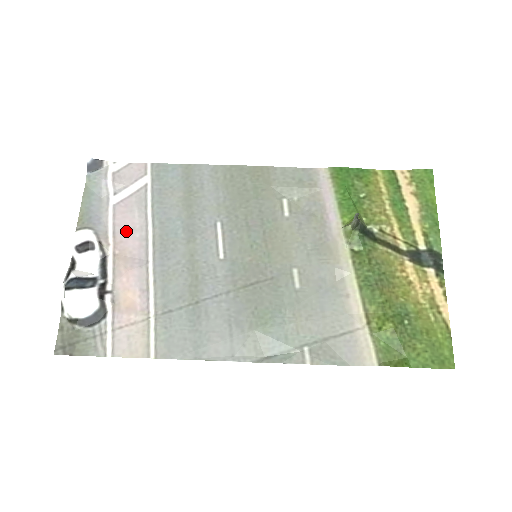
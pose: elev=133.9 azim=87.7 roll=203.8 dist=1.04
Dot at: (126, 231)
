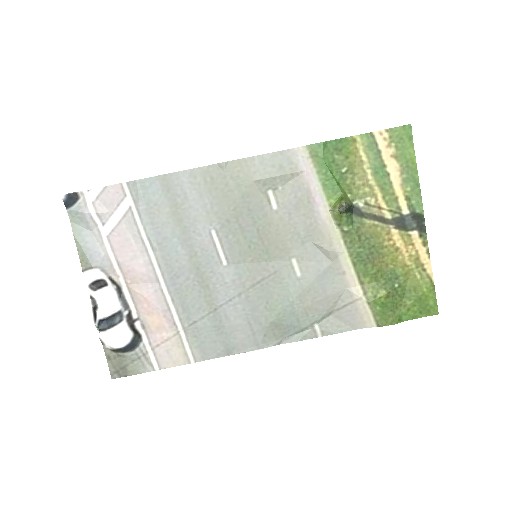
Dot at: (129, 260)
